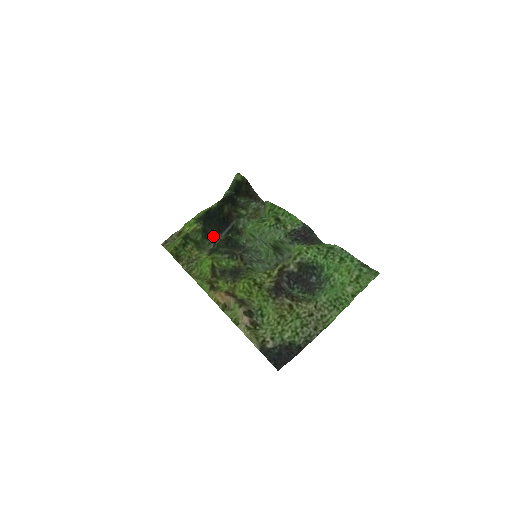
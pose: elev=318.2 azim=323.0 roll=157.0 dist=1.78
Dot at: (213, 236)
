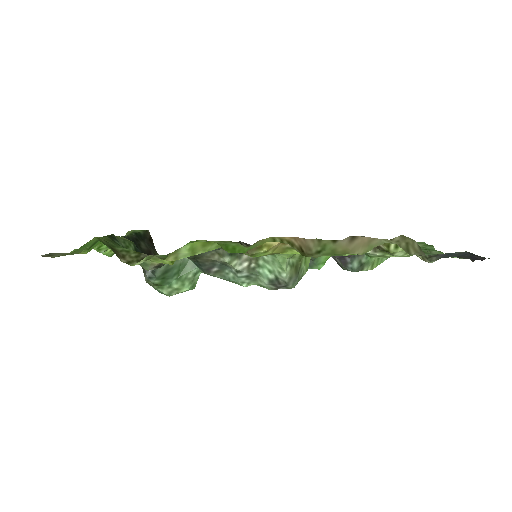
Dot at: occluded
